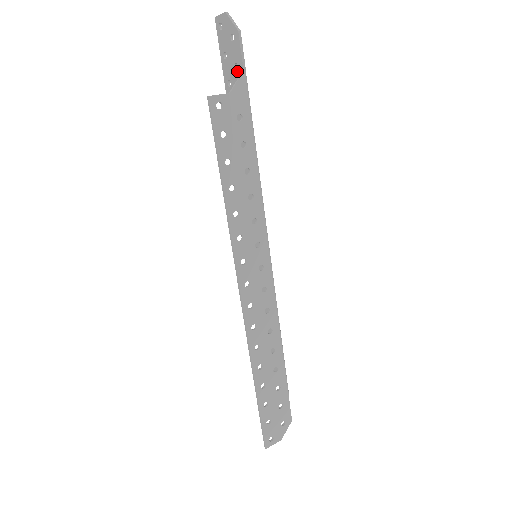
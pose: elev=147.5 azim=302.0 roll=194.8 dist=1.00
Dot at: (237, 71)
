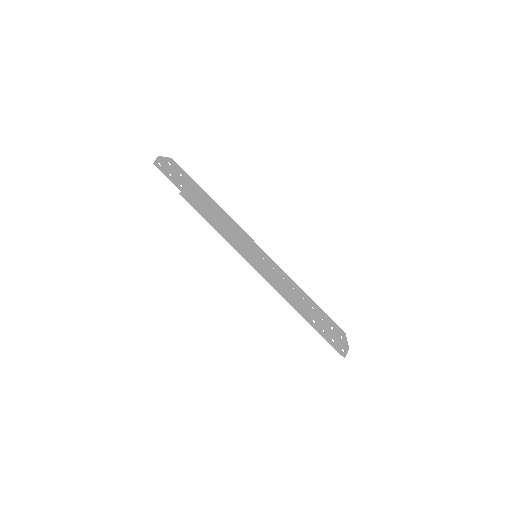
Dot at: (182, 177)
